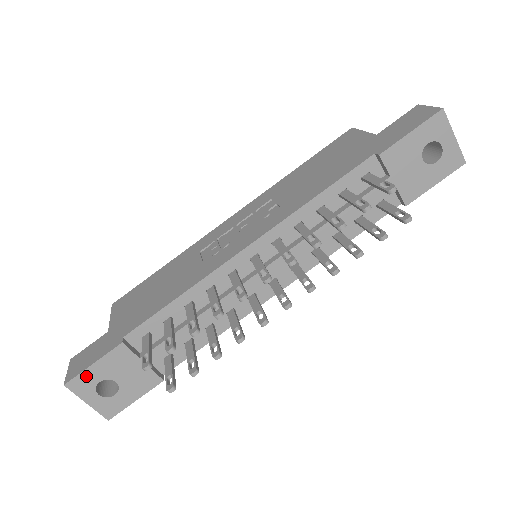
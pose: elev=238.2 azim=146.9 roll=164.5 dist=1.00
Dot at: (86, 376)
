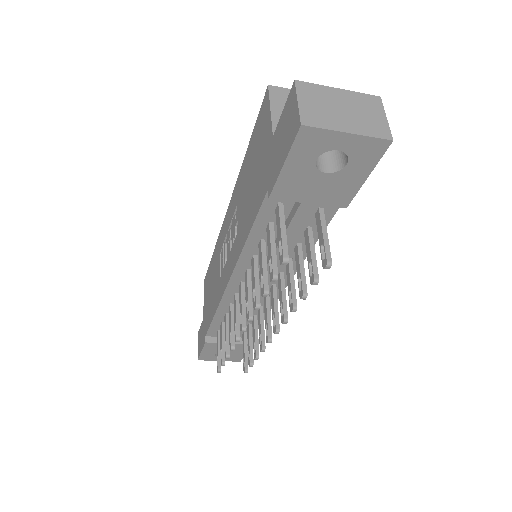
Dot at: (204, 355)
